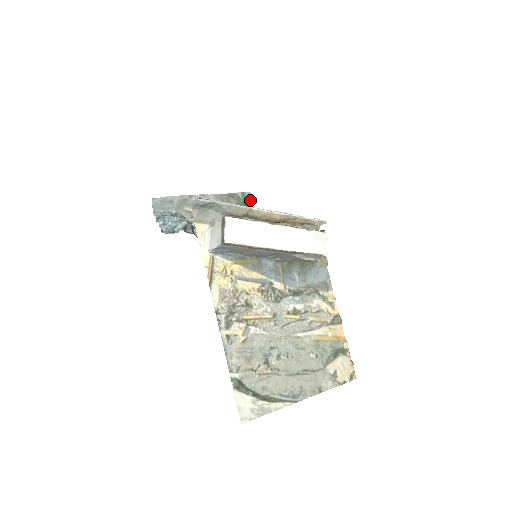
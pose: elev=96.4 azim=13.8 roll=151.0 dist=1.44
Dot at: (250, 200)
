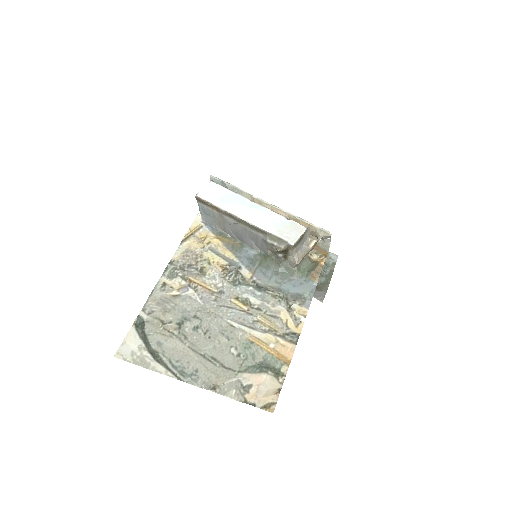
Dot at: (334, 262)
